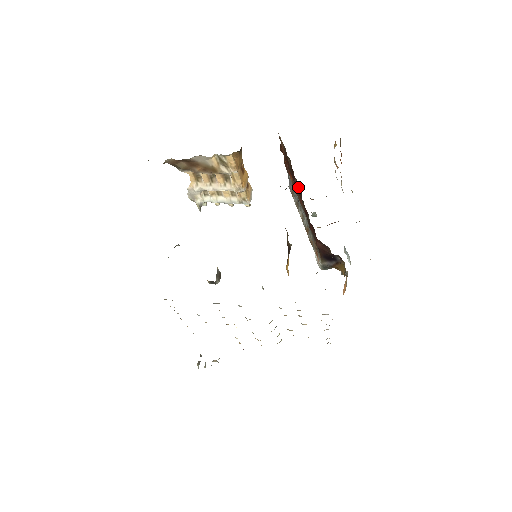
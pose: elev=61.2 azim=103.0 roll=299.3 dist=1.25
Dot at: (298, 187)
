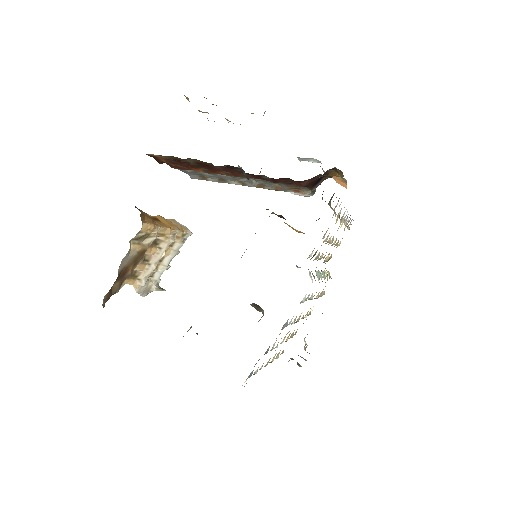
Dot at: (227, 169)
